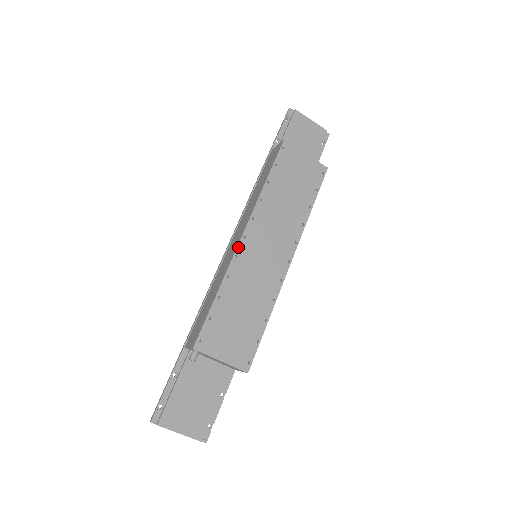
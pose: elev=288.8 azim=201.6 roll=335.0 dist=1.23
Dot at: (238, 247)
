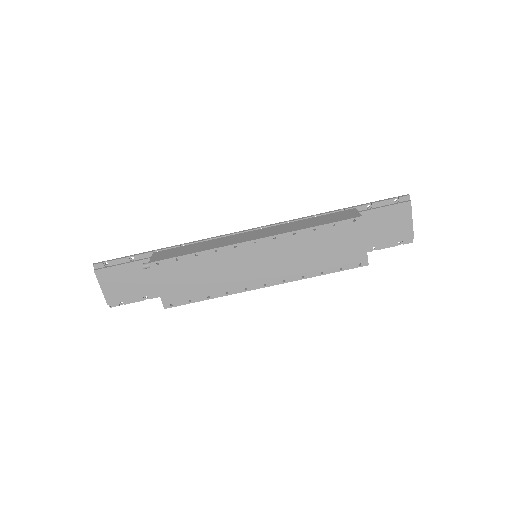
Dot at: (243, 243)
